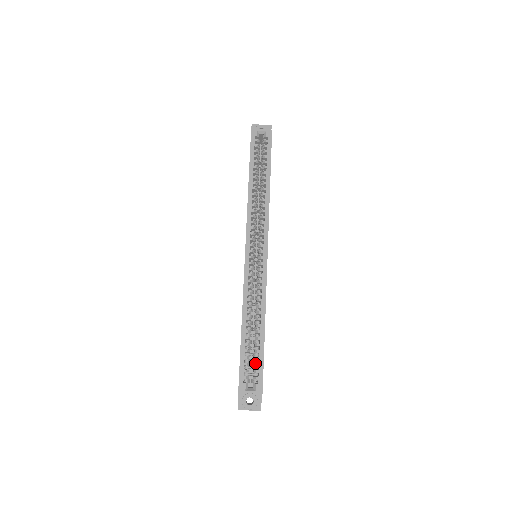
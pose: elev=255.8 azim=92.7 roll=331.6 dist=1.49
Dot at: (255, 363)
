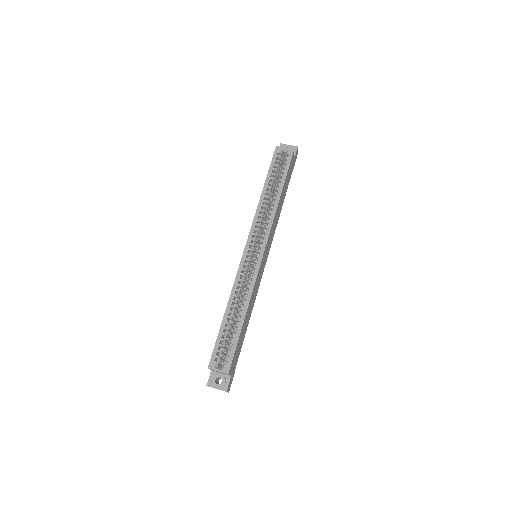
Dot at: (229, 346)
